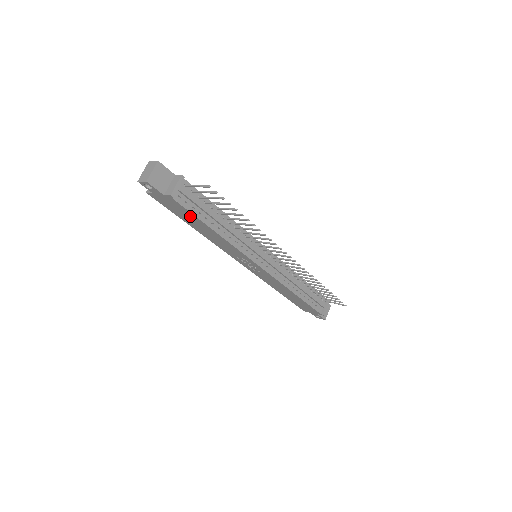
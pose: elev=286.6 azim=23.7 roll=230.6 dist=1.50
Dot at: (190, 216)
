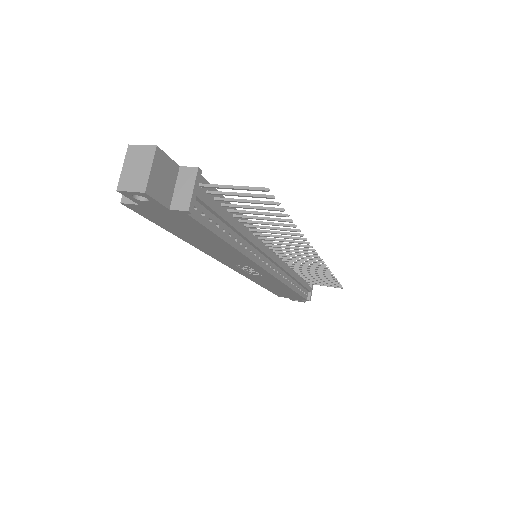
Dot at: (199, 231)
